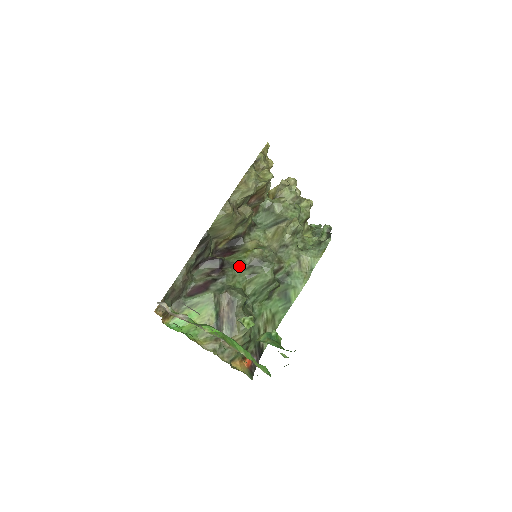
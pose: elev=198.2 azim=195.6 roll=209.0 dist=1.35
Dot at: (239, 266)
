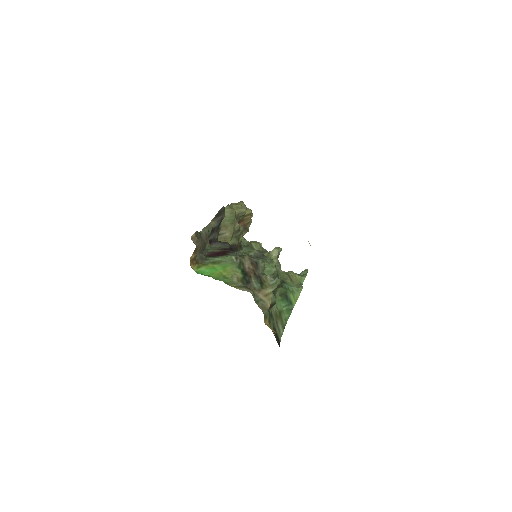
Dot at: occluded
